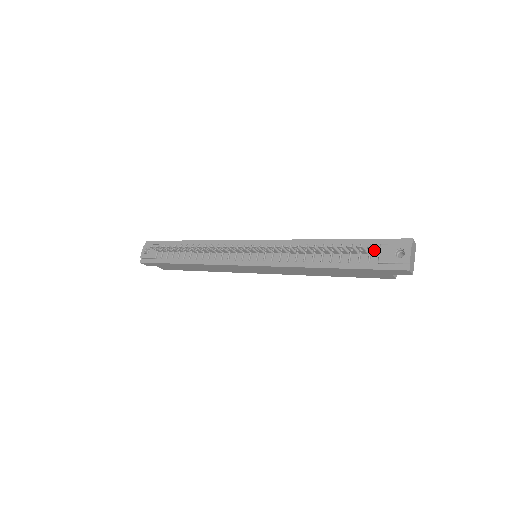
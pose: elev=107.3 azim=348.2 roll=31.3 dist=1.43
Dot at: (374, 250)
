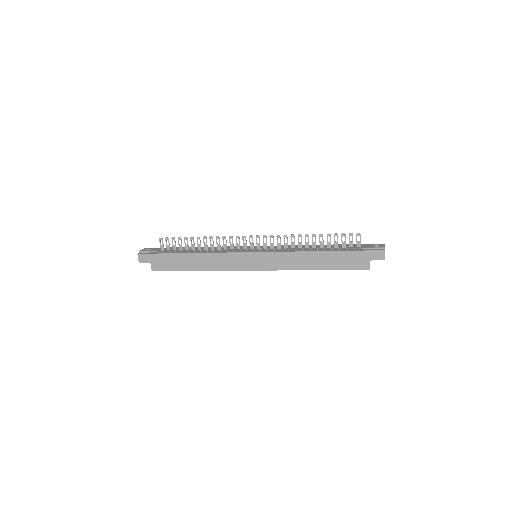
Dot at: (360, 240)
